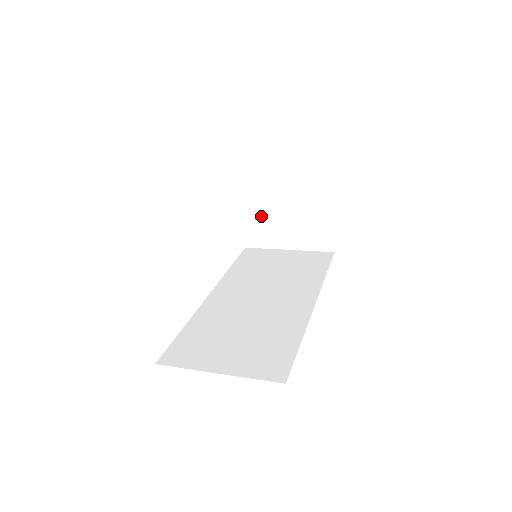
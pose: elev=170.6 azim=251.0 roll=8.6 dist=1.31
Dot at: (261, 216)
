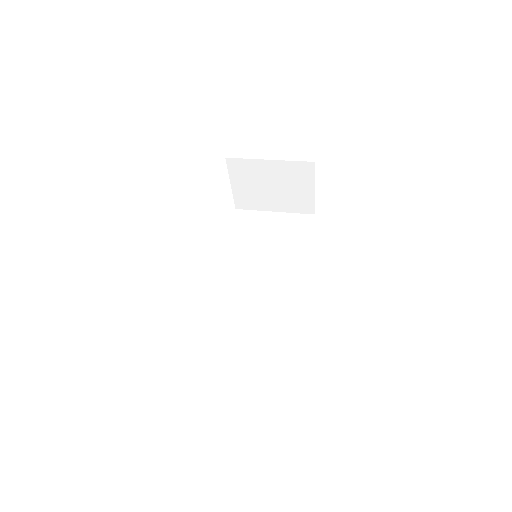
Dot at: (249, 188)
